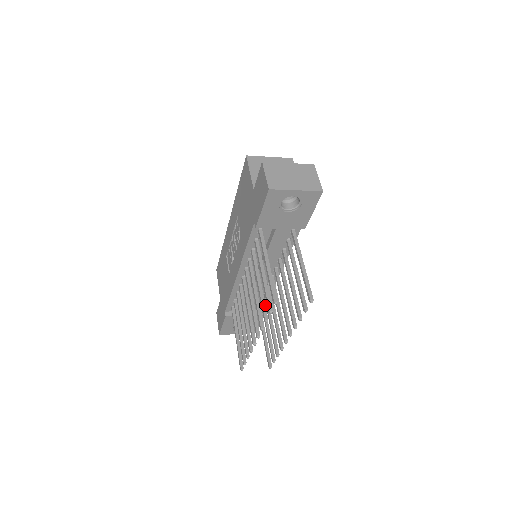
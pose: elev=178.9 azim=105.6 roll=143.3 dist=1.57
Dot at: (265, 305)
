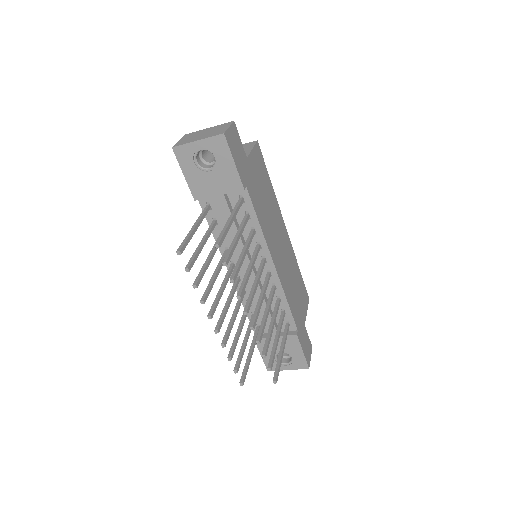
Dot at: (201, 274)
